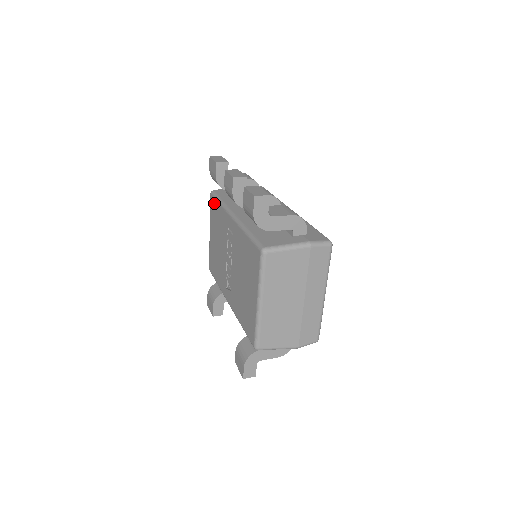
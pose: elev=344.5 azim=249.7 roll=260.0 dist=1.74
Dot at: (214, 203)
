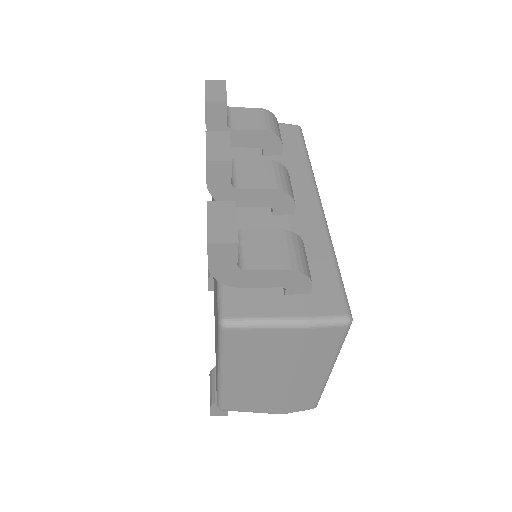
Dot at: occluded
